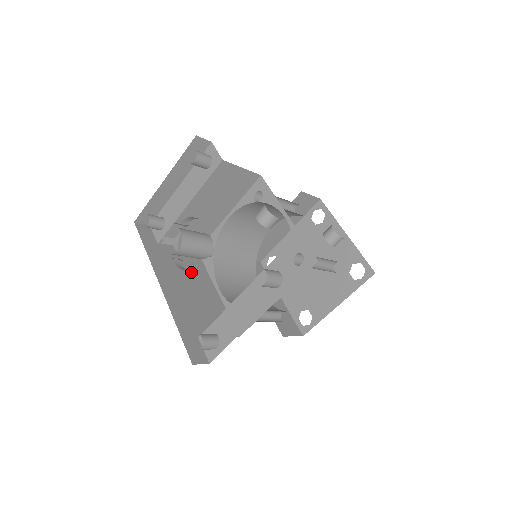
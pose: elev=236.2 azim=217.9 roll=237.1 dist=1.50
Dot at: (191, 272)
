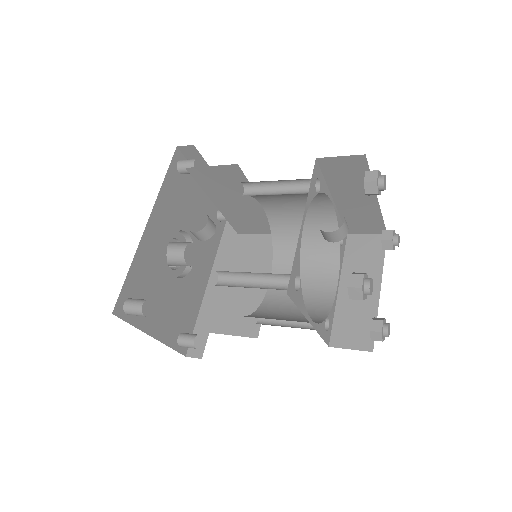
Dot at: (254, 262)
